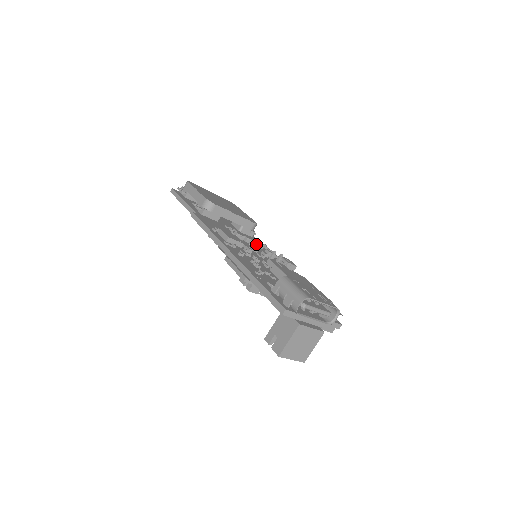
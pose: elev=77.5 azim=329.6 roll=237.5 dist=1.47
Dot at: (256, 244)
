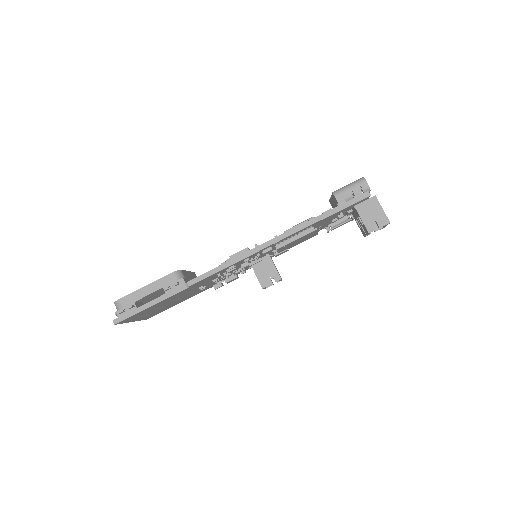
Dot at: occluded
